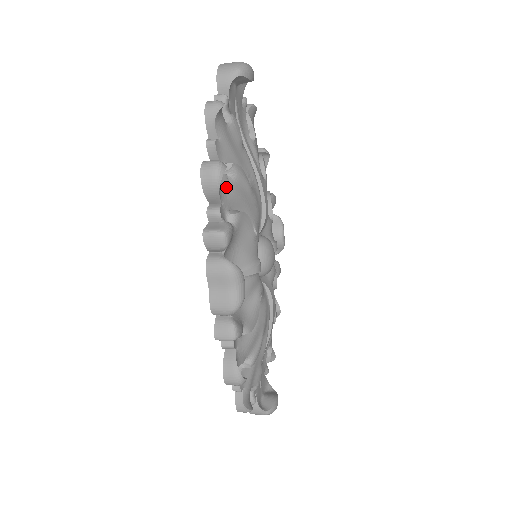
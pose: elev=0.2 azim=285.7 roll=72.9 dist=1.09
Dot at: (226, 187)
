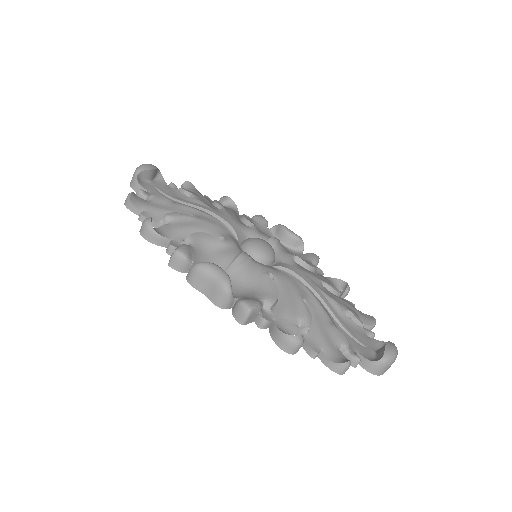
Dot at: (169, 229)
